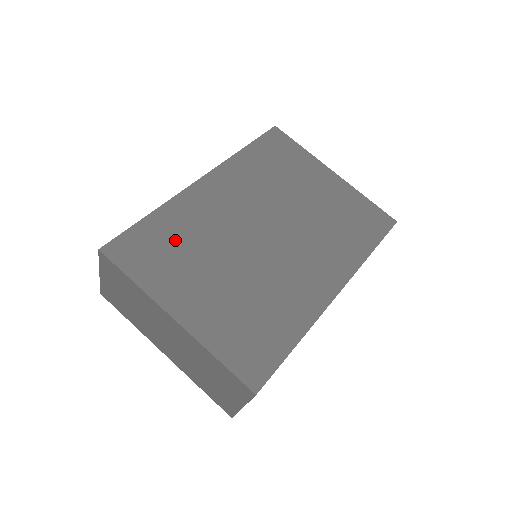
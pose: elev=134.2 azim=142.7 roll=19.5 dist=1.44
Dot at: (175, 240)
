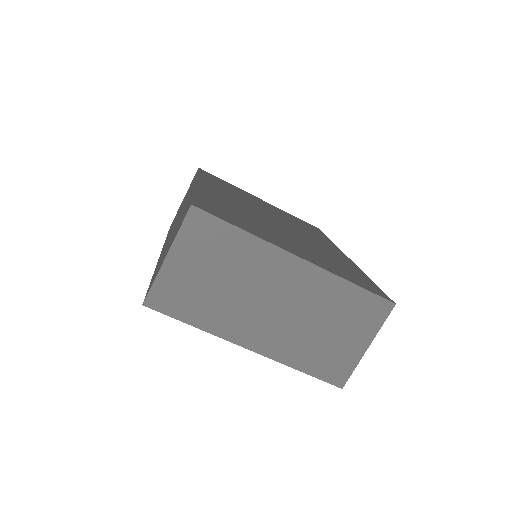
Dot at: (232, 211)
